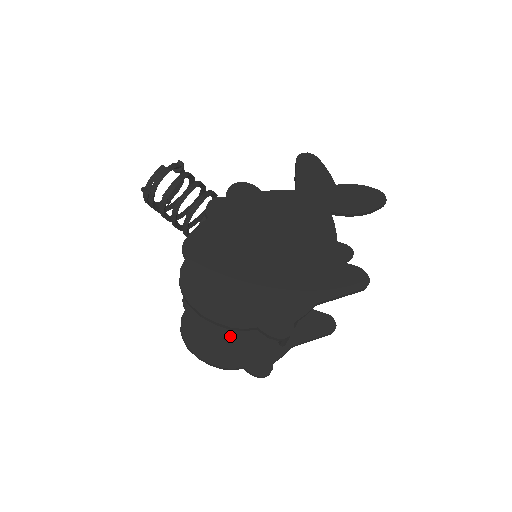
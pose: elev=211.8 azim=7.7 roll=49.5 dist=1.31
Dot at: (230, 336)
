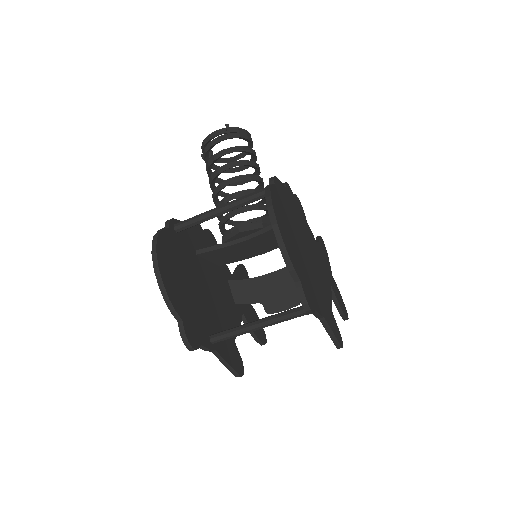
Dot at: (185, 287)
